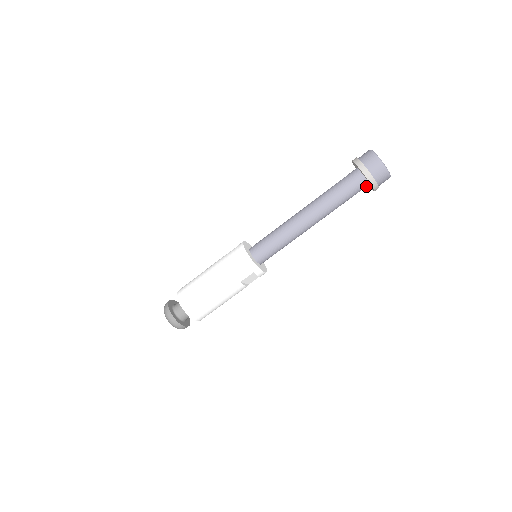
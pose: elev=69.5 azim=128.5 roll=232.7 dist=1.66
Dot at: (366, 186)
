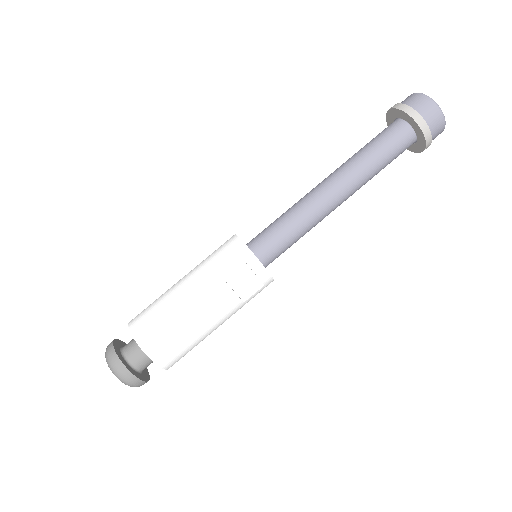
Dot at: (411, 139)
